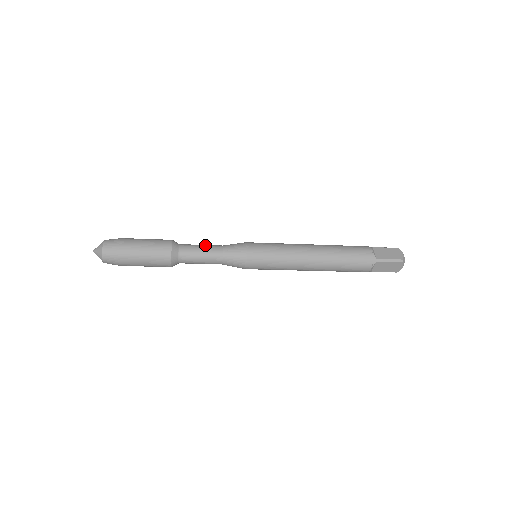
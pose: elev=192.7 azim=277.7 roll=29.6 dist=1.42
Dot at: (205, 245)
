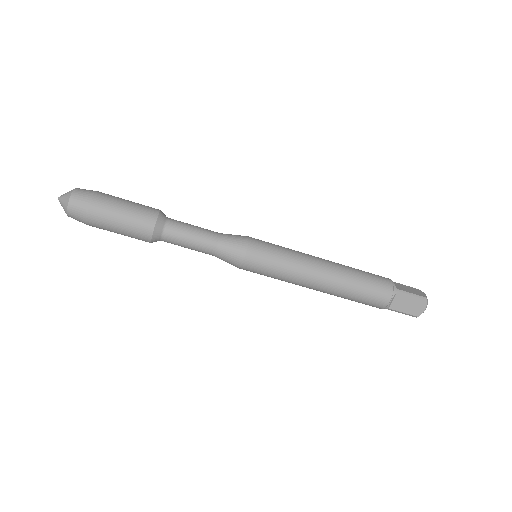
Dot at: occluded
